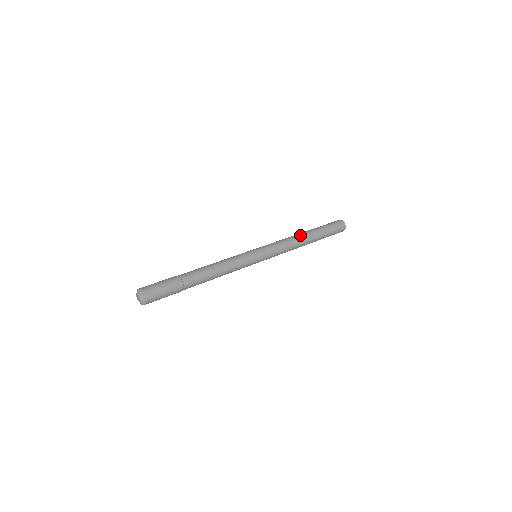
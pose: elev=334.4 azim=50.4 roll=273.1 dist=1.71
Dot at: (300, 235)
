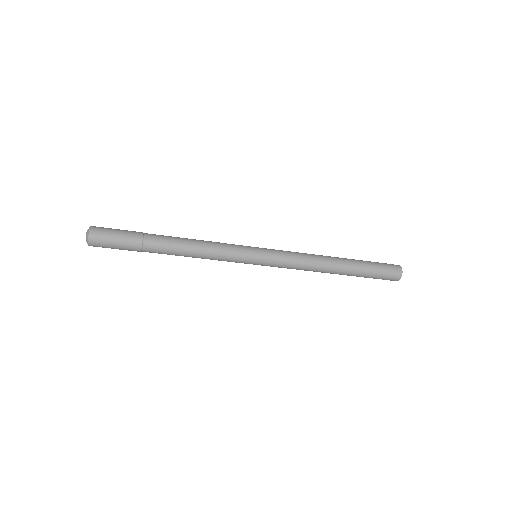
Dot at: (325, 256)
